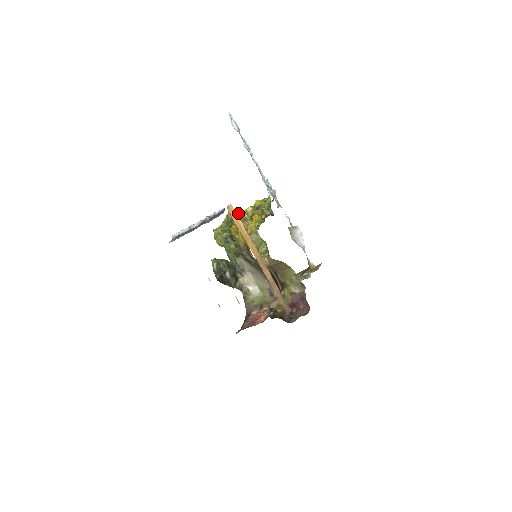
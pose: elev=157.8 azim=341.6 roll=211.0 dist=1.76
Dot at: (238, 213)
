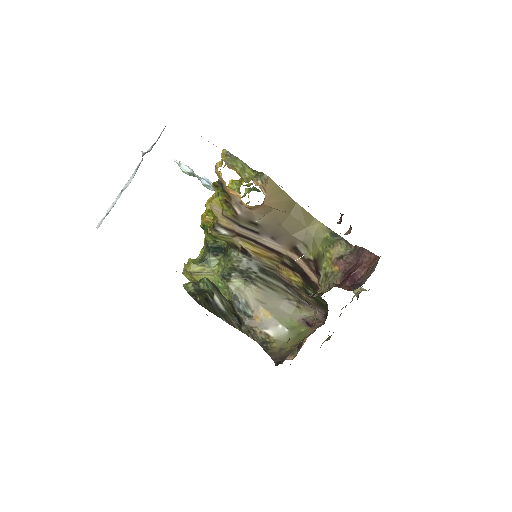
Dot at: occluded
